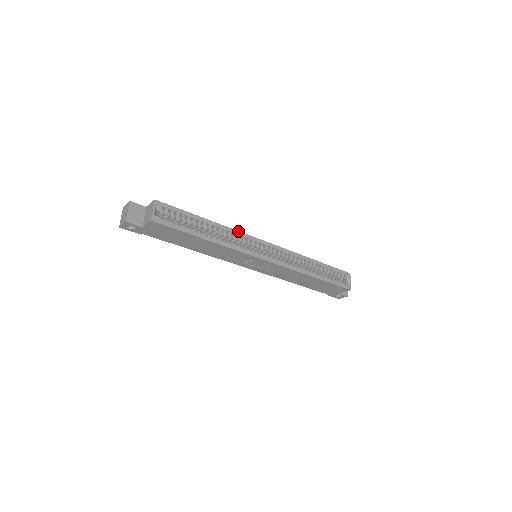
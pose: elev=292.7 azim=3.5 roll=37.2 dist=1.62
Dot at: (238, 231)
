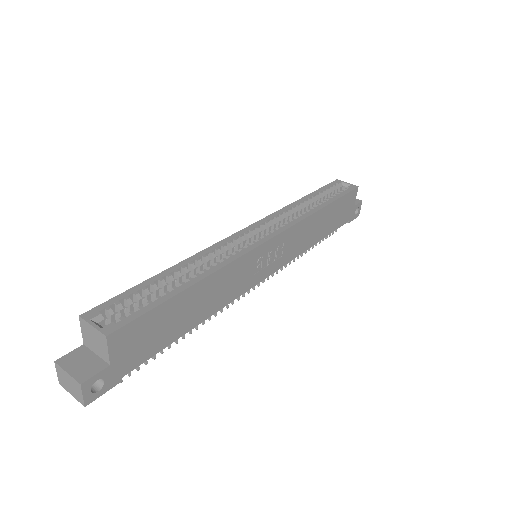
Dot at: (208, 248)
